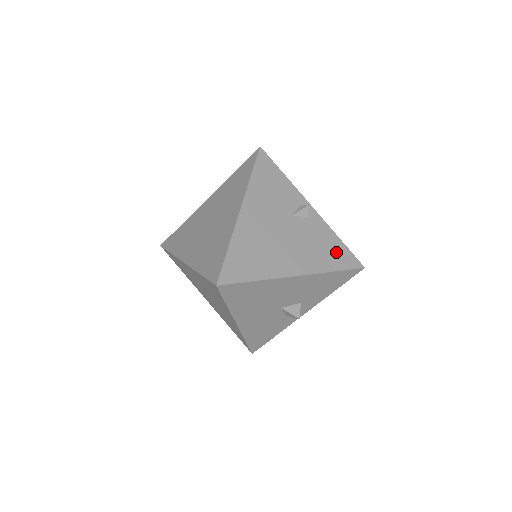
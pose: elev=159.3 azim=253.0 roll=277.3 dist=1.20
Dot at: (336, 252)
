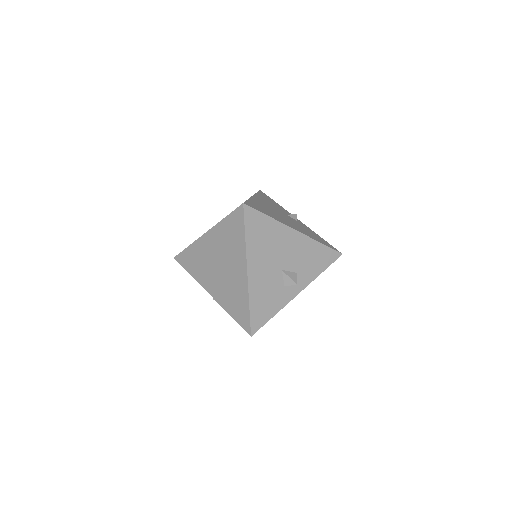
Dot at: (320, 239)
